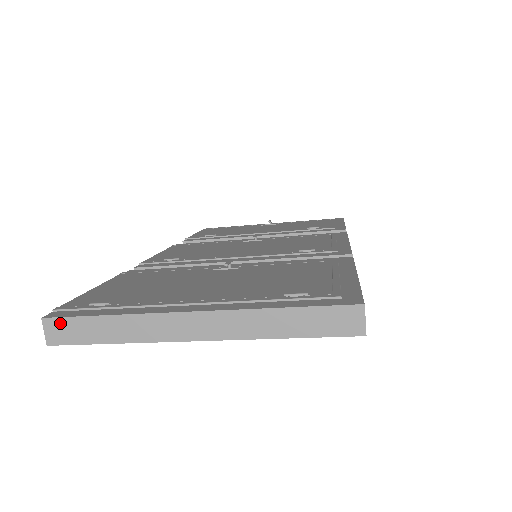
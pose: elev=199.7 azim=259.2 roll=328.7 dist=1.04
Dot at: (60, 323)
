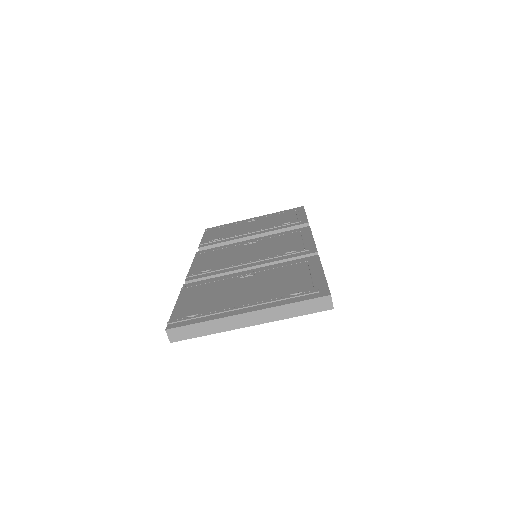
Dot at: (176, 330)
